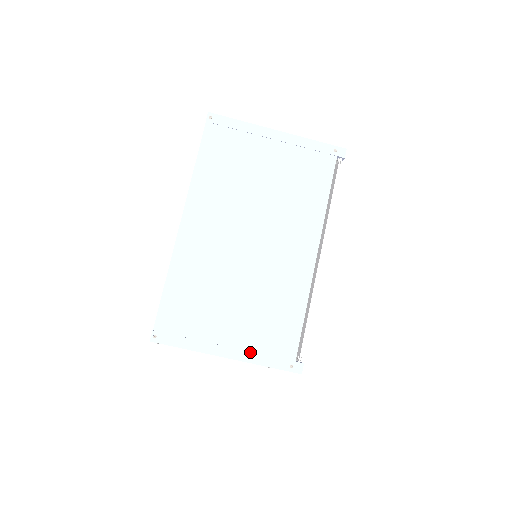
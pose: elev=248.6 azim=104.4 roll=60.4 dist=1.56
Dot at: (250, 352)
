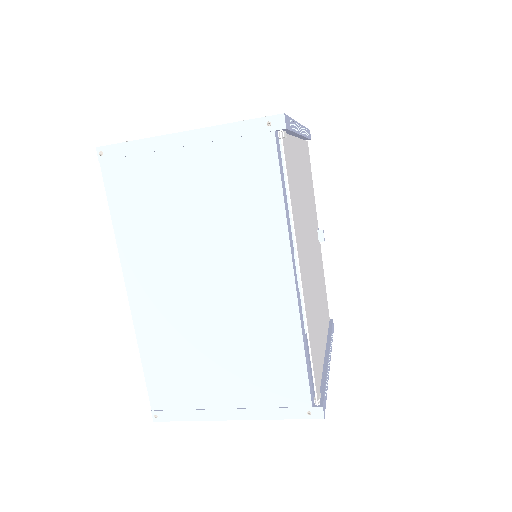
Dot at: (257, 409)
